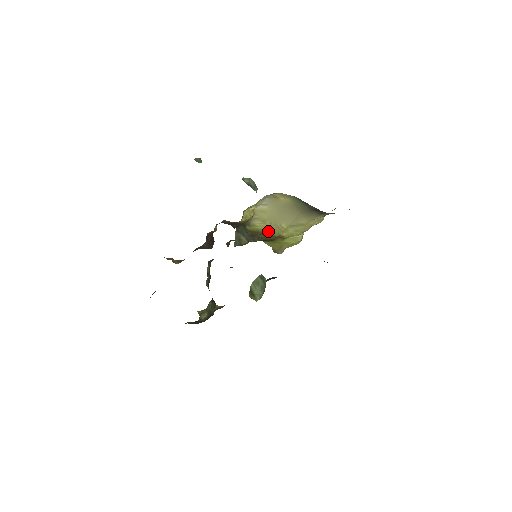
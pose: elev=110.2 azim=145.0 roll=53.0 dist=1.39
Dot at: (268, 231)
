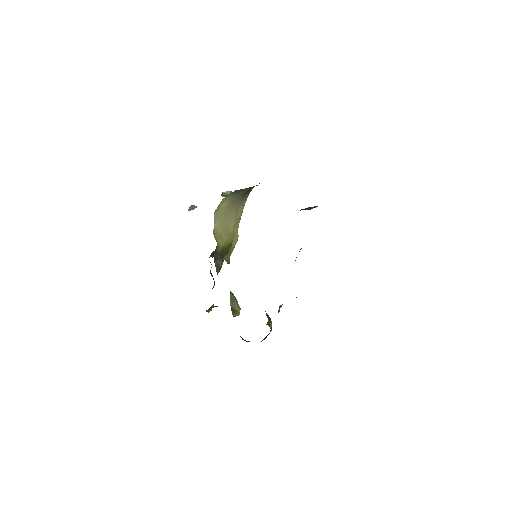
Dot at: (226, 244)
